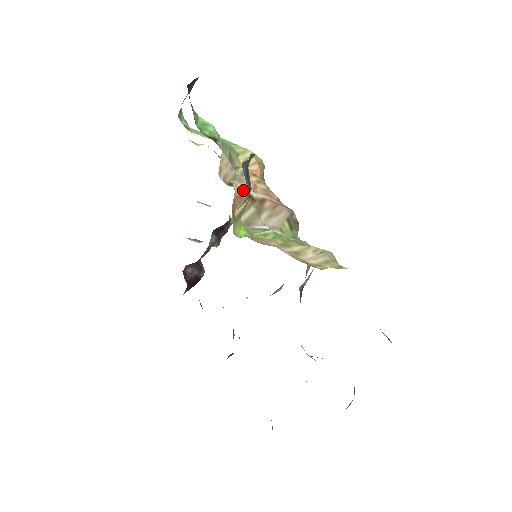
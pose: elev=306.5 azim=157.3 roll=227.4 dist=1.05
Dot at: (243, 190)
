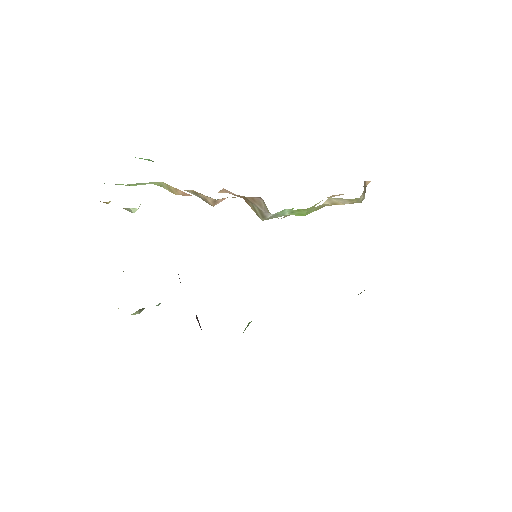
Dot at: occluded
